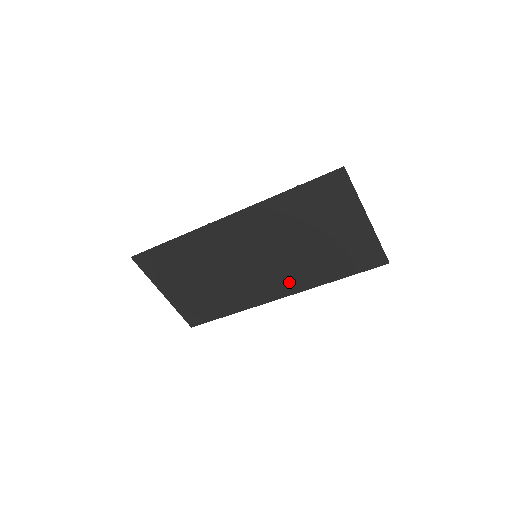
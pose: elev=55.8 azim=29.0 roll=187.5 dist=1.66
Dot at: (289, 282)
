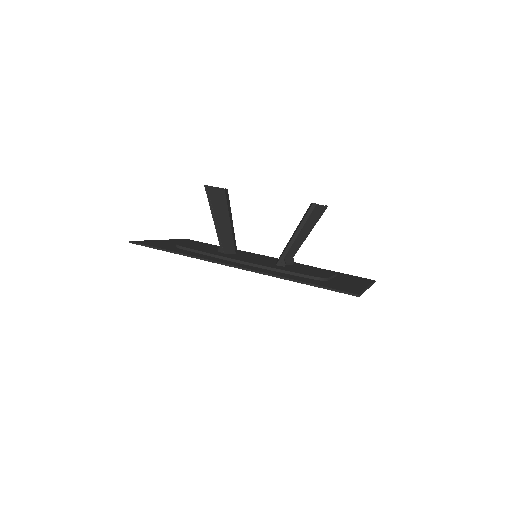
Dot at: occluded
